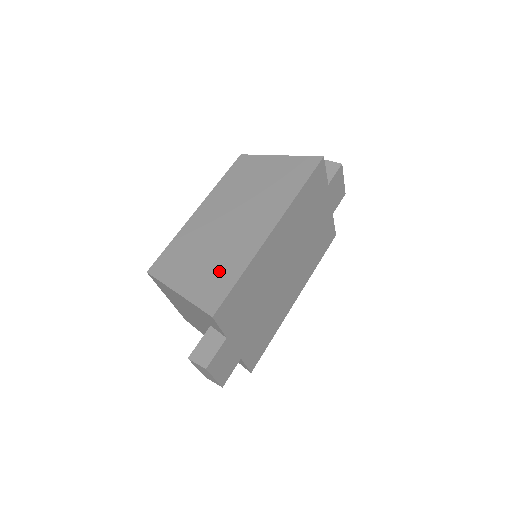
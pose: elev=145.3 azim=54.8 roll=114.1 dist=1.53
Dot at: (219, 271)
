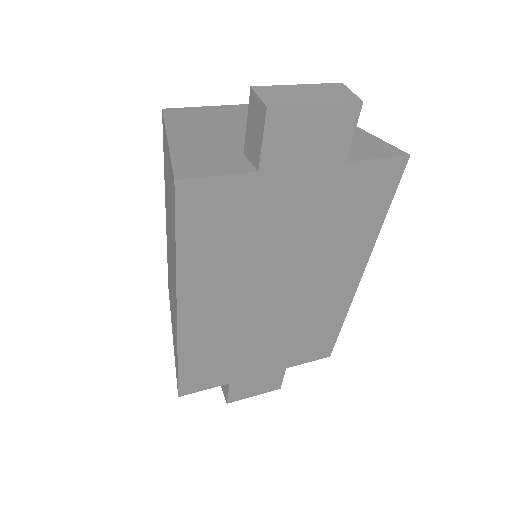
Dot at: occluded
